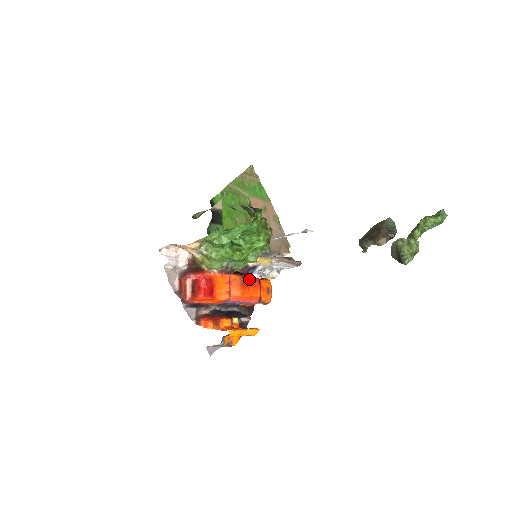
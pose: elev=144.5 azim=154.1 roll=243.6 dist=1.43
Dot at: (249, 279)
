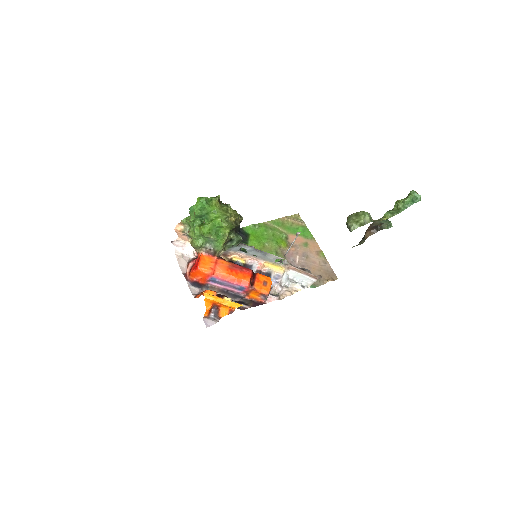
Dot at: (240, 267)
